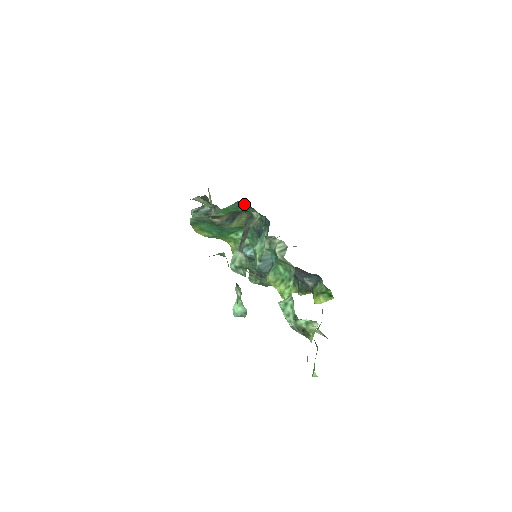
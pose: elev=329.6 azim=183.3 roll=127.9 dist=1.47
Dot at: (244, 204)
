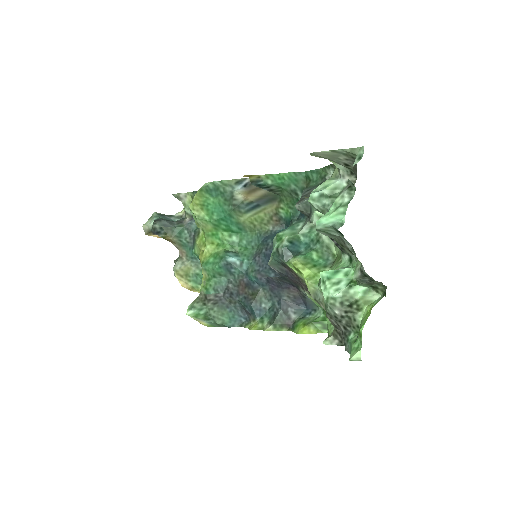
Dot at: (303, 181)
